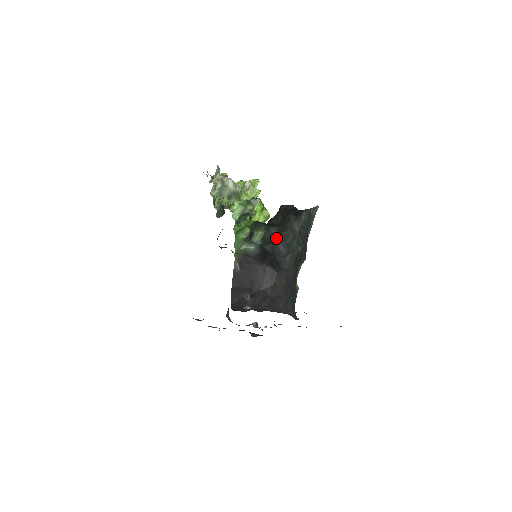
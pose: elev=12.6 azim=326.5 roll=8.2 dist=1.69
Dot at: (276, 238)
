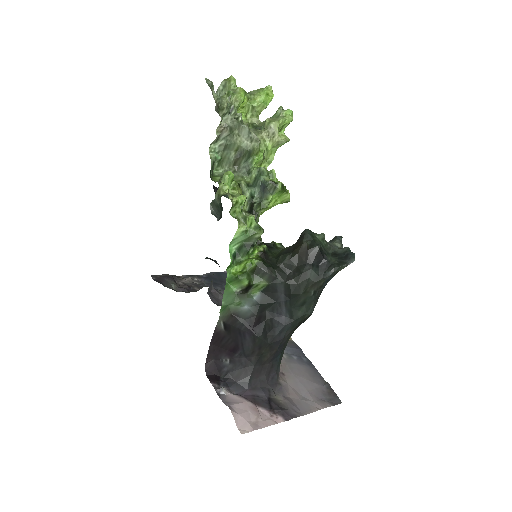
Dot at: (281, 296)
